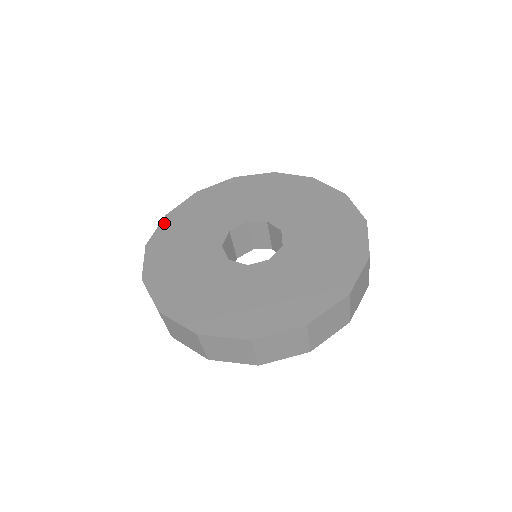
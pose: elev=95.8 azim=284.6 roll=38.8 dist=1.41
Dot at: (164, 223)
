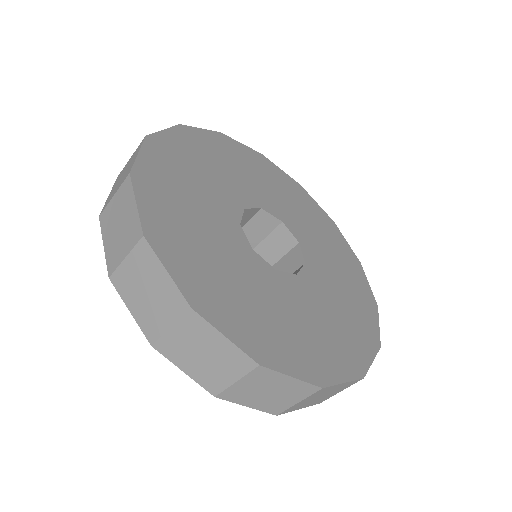
Dot at: (213, 134)
